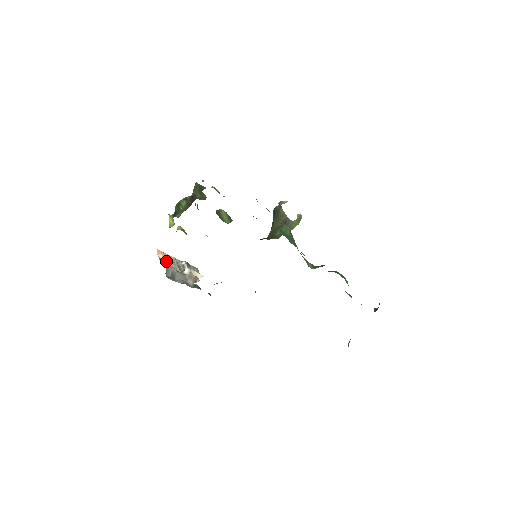
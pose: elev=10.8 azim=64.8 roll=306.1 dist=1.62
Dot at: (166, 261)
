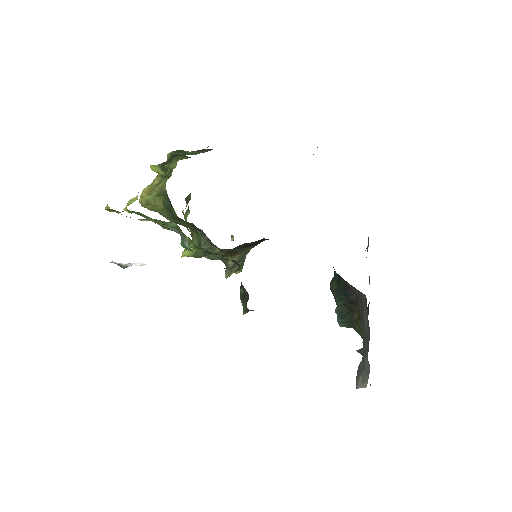
Dot at: occluded
